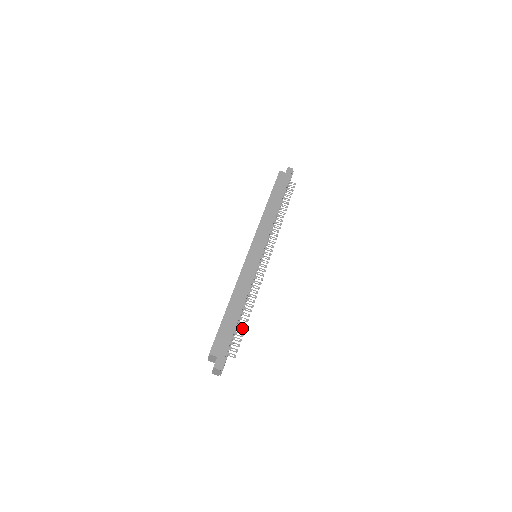
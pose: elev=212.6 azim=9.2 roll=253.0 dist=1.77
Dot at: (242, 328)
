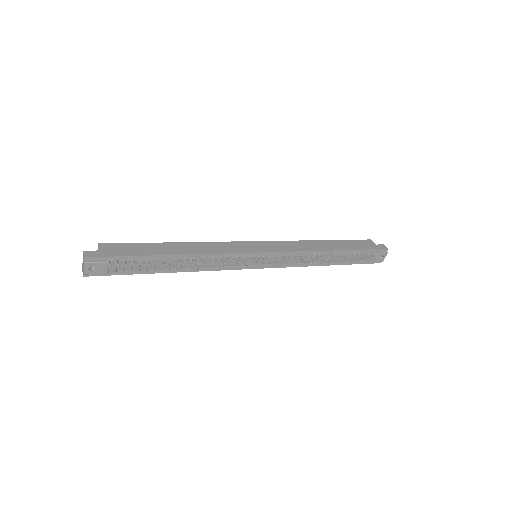
Dot at: occluded
